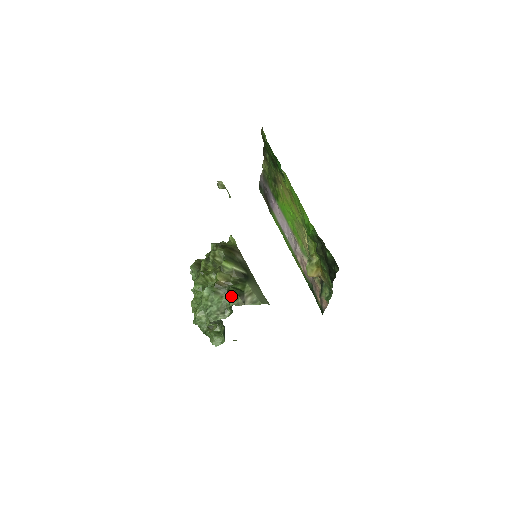
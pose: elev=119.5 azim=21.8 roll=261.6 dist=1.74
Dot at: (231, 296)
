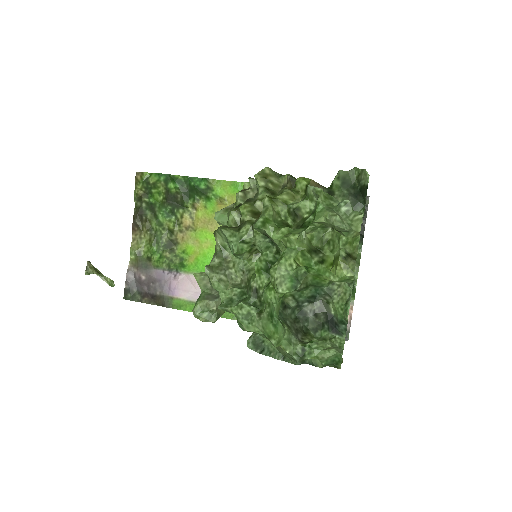
Dot at: (344, 189)
